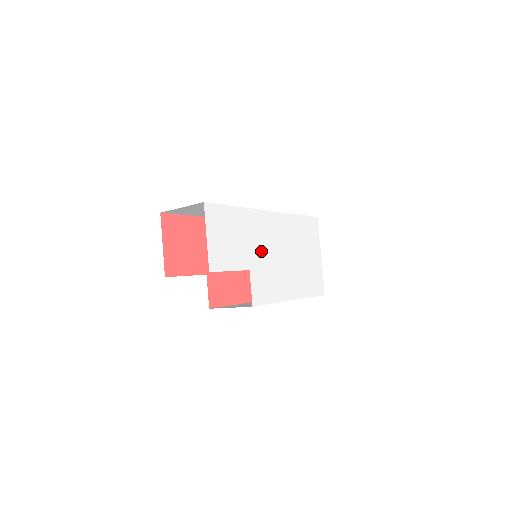
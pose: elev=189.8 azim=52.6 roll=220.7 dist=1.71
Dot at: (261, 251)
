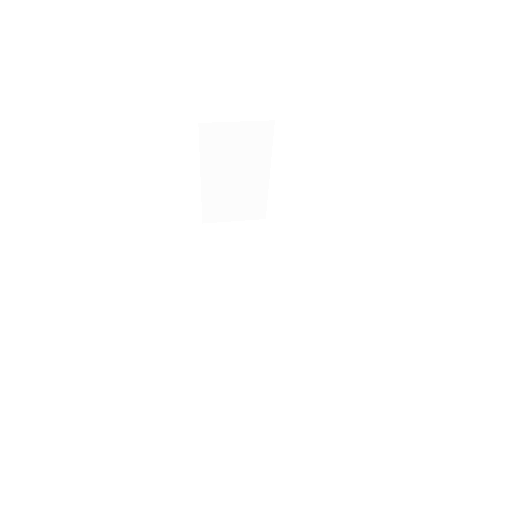
Dot at: occluded
